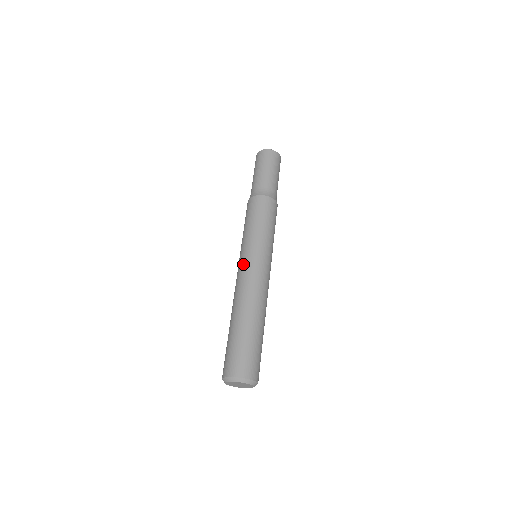
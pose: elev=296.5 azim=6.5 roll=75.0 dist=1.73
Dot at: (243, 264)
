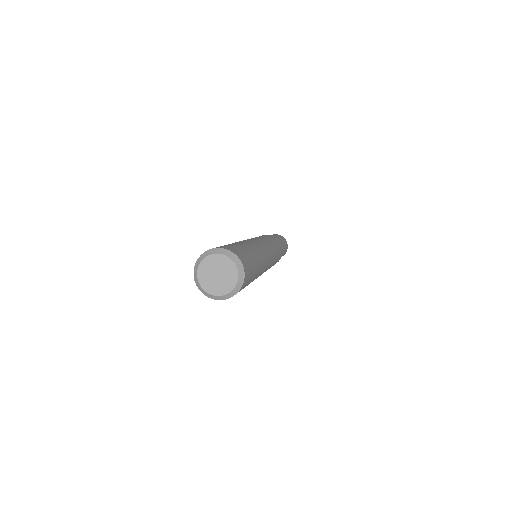
Dot at: occluded
